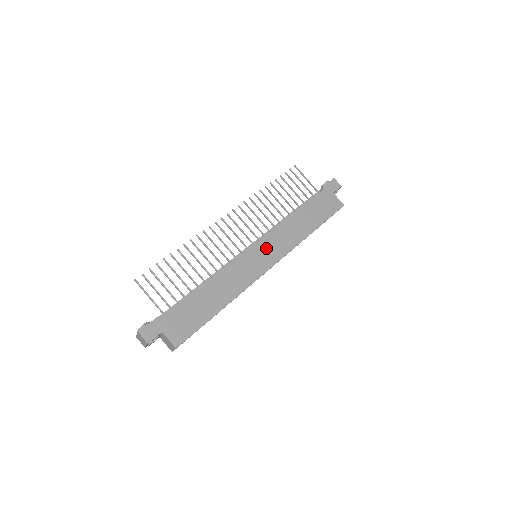
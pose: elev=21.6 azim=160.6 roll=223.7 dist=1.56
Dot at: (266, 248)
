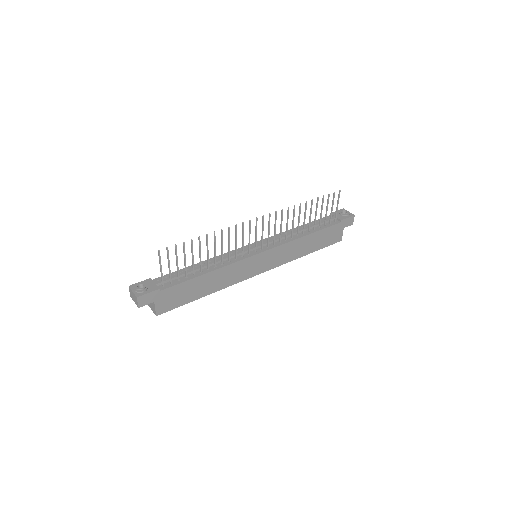
Dot at: (268, 258)
